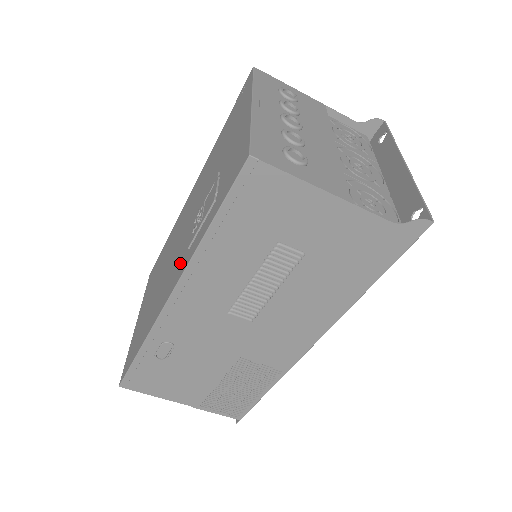
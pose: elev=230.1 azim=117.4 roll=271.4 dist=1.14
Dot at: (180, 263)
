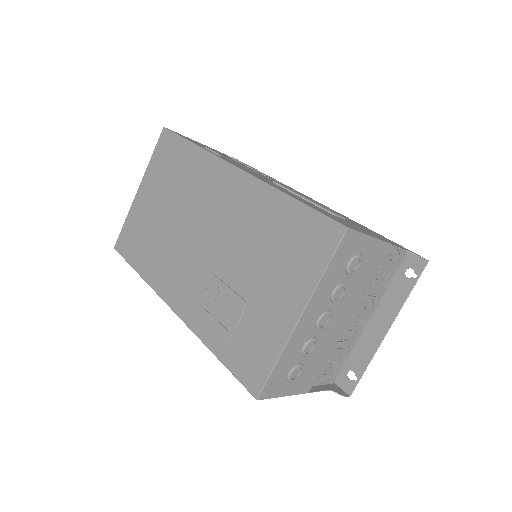
Dot at: (189, 297)
